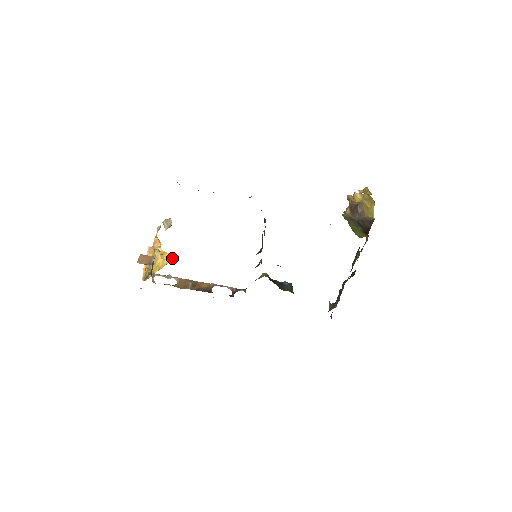
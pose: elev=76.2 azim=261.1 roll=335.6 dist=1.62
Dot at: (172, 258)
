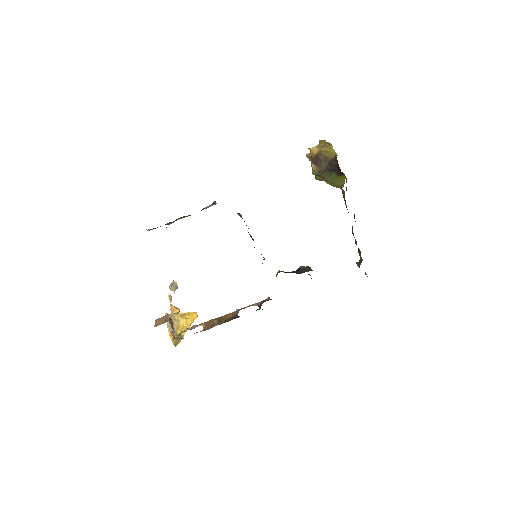
Dot at: (194, 315)
